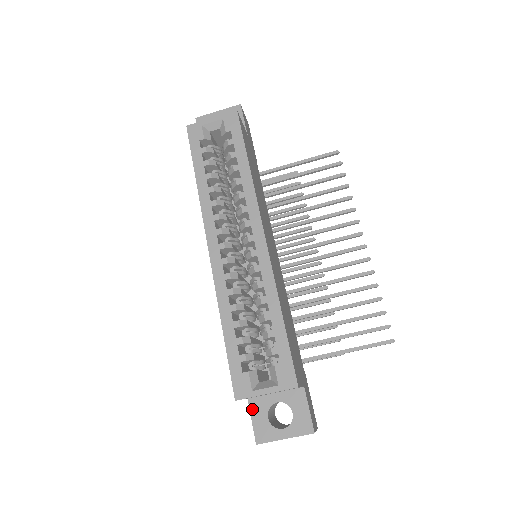
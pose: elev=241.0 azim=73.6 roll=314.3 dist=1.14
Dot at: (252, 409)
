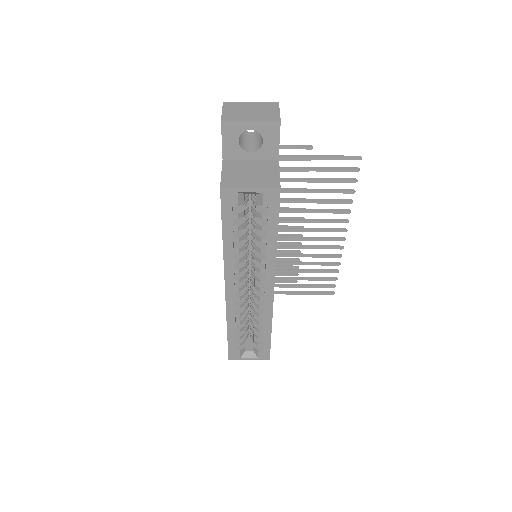
Dot at: occluded
